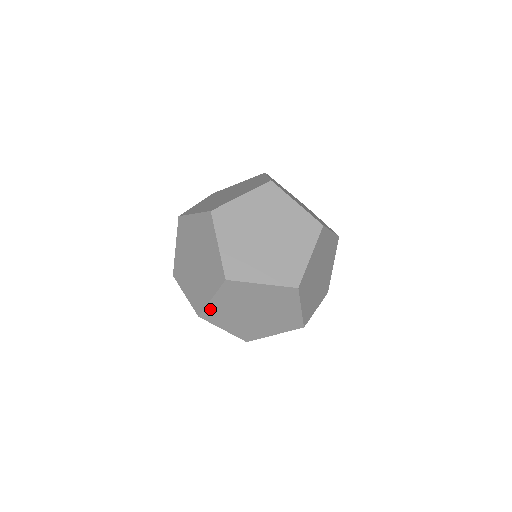
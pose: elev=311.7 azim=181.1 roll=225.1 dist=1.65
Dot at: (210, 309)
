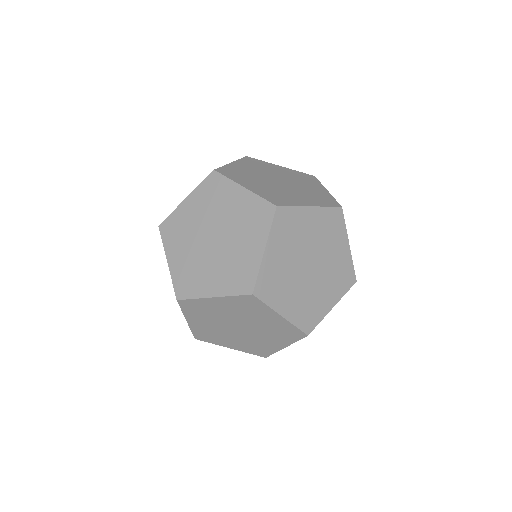
Dot at: (199, 302)
